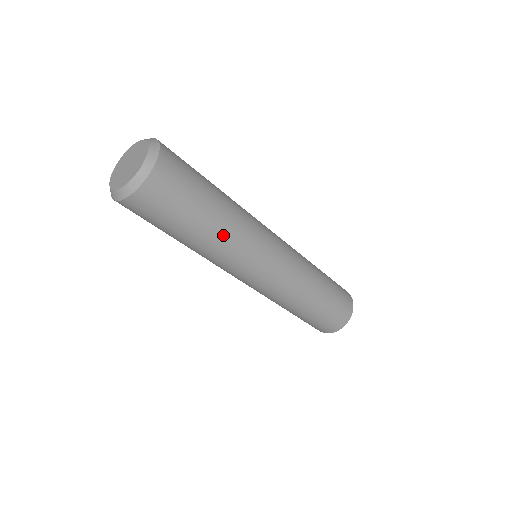
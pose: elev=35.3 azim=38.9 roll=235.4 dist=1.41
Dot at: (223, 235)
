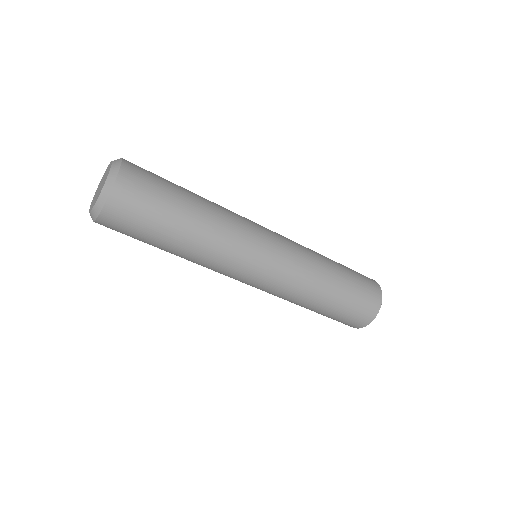
Dot at: (209, 225)
